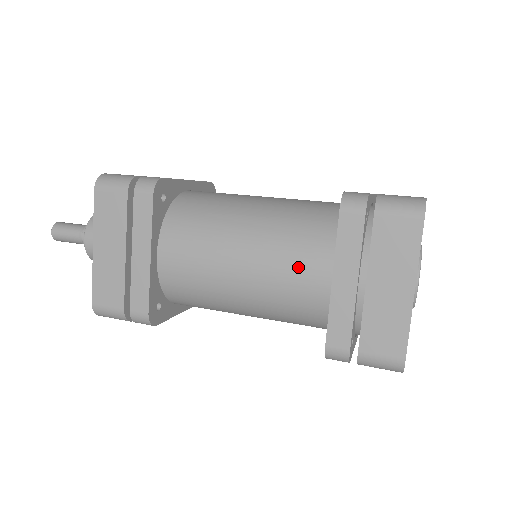
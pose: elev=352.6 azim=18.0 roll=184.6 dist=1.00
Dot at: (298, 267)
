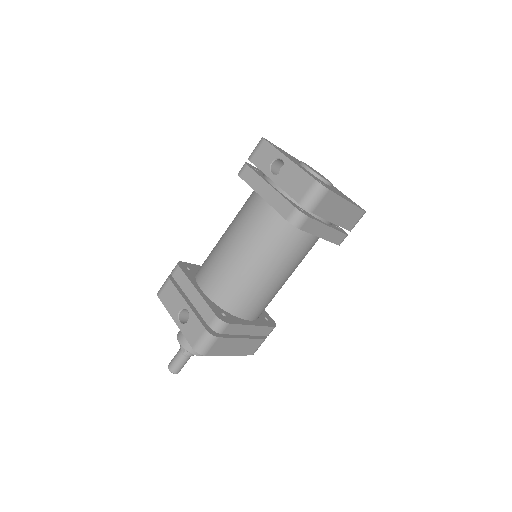
Dot at: (301, 250)
